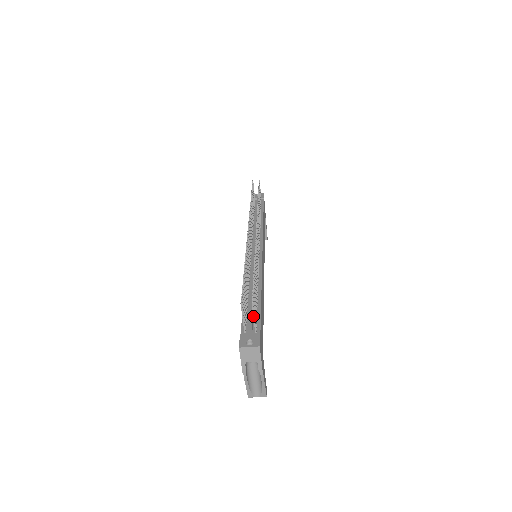
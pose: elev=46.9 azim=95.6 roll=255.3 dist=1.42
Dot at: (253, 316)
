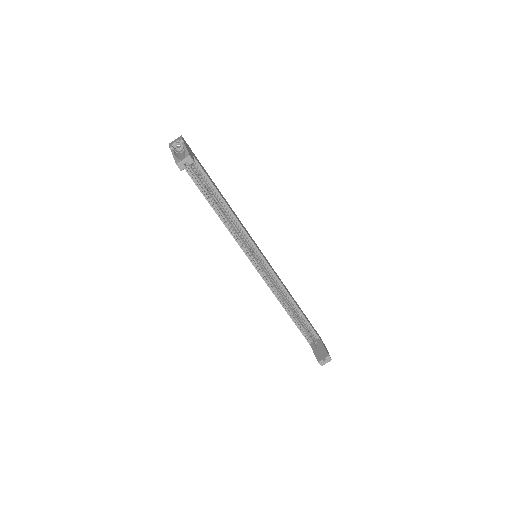
Dot at: occluded
